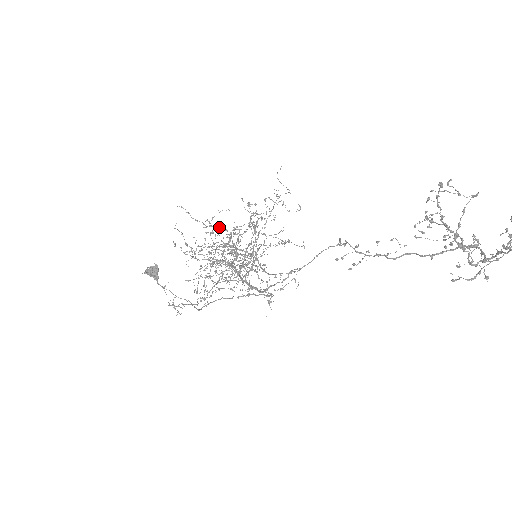
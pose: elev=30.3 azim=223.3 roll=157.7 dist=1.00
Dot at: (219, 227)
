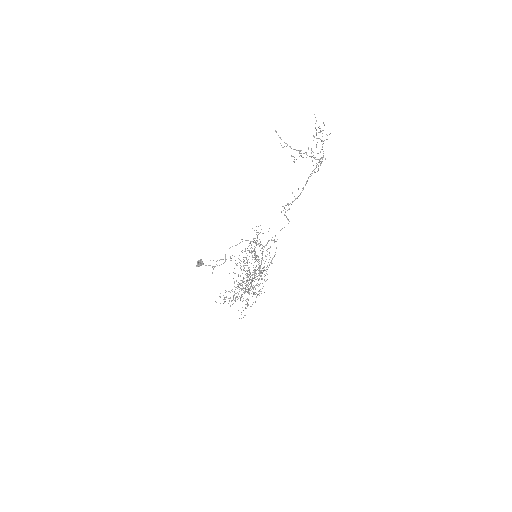
Dot at: (234, 256)
